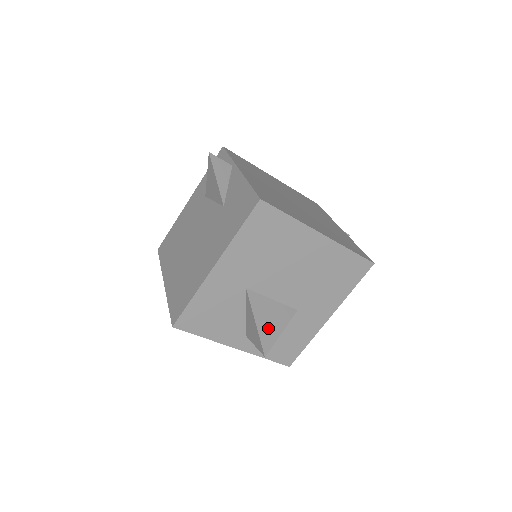
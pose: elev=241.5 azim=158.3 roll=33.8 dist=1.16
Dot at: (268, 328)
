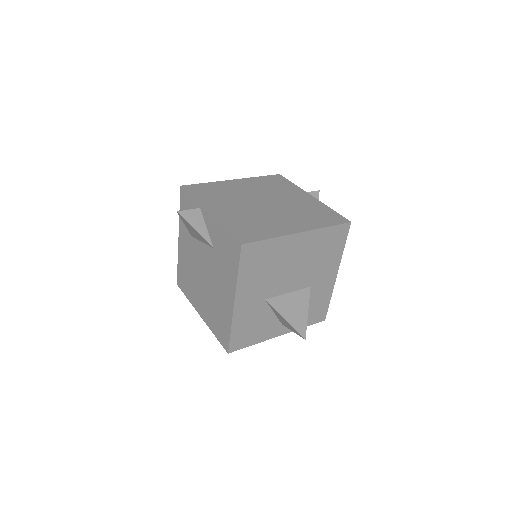
Dot at: (296, 317)
